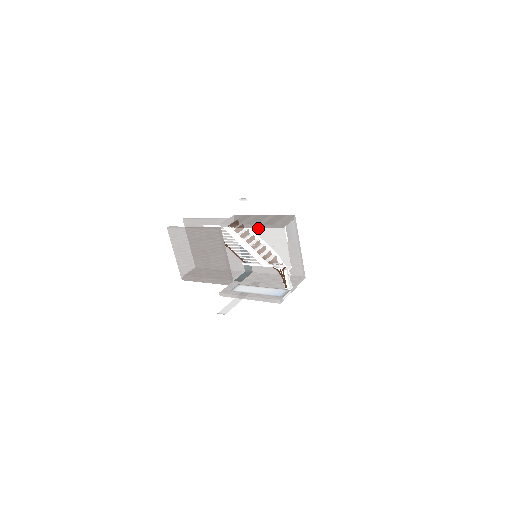
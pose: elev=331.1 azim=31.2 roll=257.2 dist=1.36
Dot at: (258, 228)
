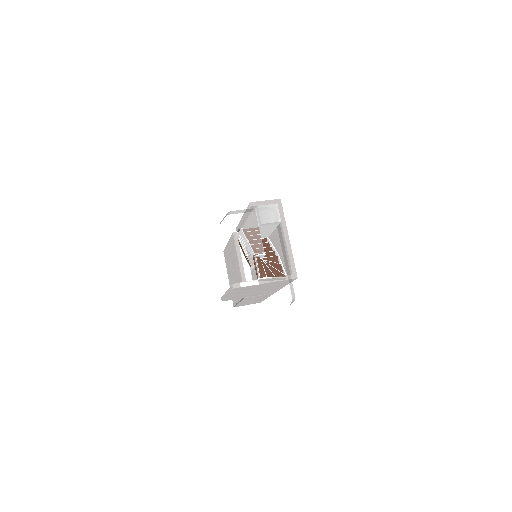
Dot at: (248, 219)
